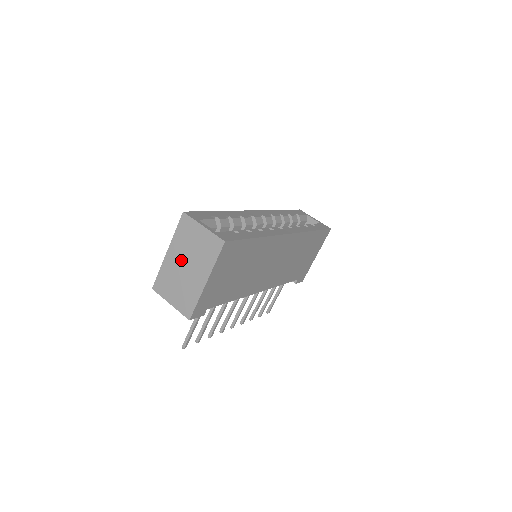
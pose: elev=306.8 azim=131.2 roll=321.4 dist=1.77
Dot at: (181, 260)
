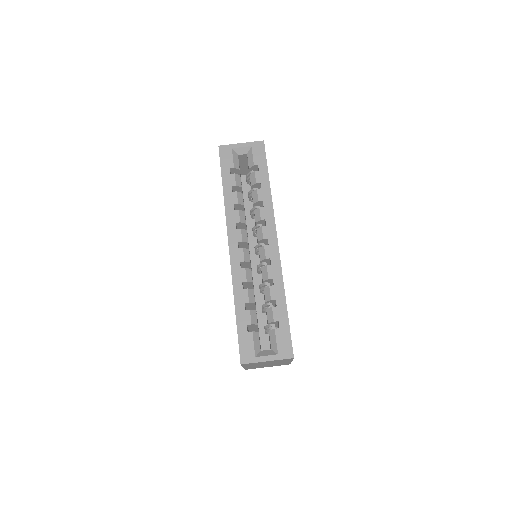
Dot at: (260, 365)
